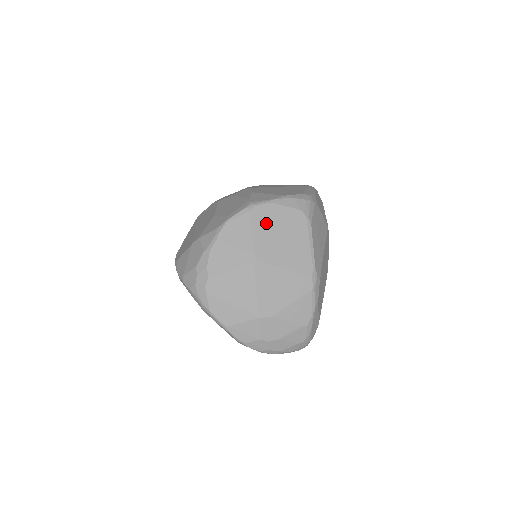
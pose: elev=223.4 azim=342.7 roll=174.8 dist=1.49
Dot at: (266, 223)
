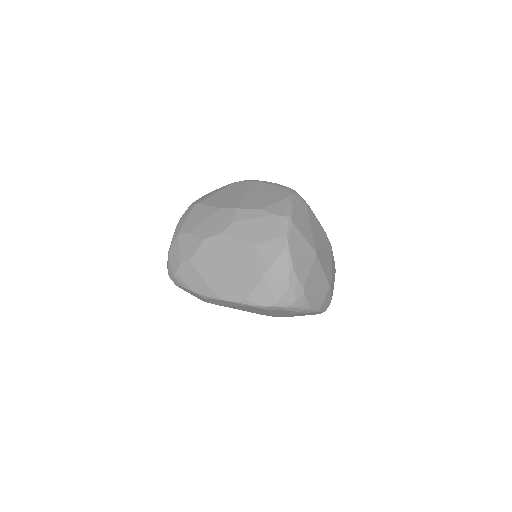
Dot at: (302, 224)
